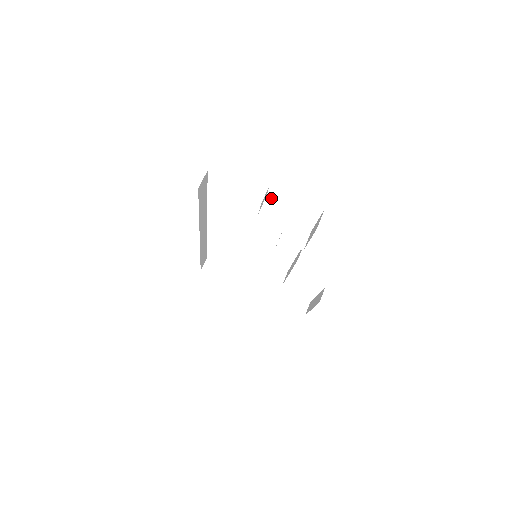
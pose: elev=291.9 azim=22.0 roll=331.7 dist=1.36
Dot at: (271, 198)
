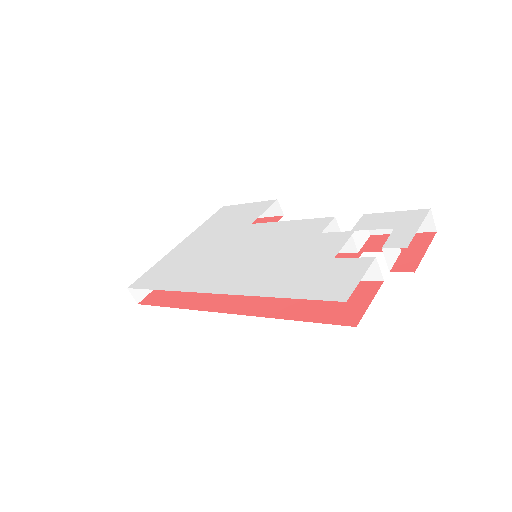
Dot at: (384, 246)
